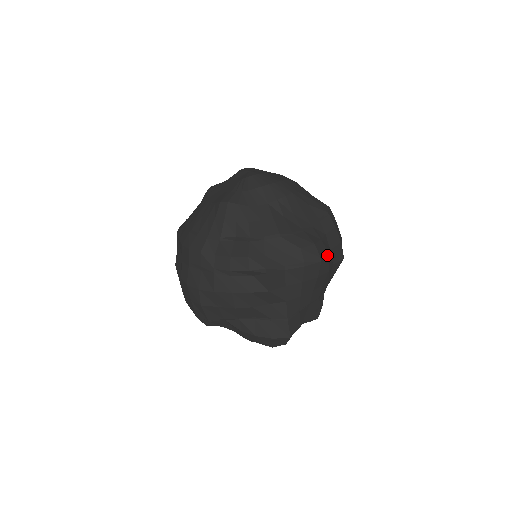
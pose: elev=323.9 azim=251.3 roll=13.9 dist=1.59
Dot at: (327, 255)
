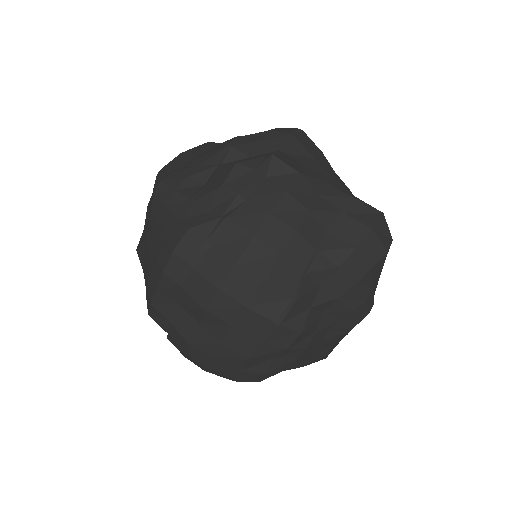
Dot at: occluded
